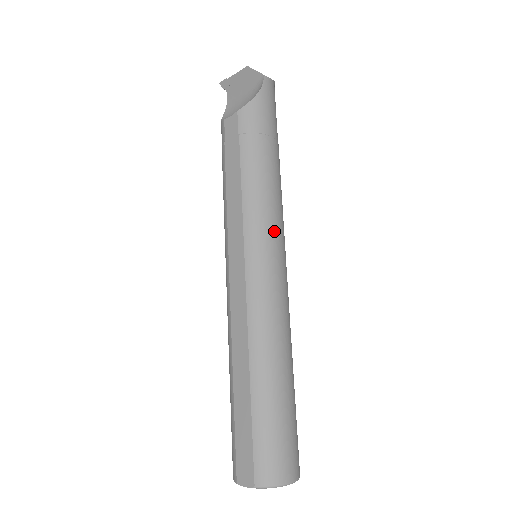
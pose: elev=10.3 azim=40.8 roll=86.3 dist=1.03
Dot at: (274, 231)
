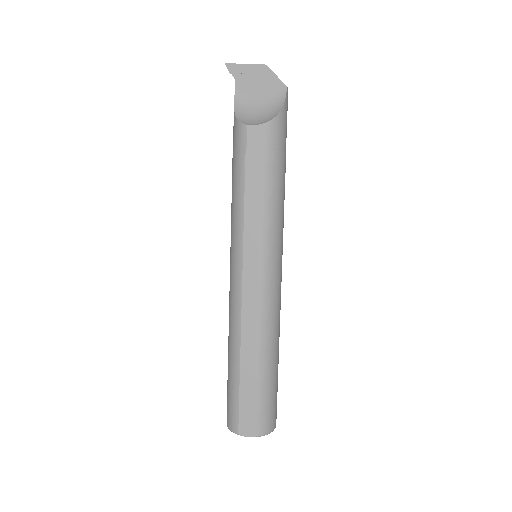
Dot at: (282, 242)
